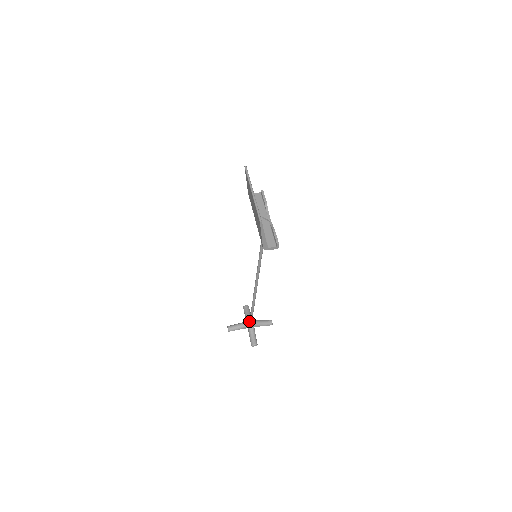
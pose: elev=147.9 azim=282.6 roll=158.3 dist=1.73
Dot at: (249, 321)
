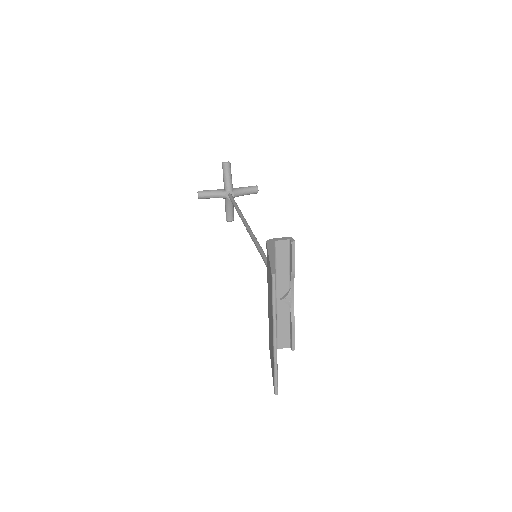
Dot at: (228, 195)
